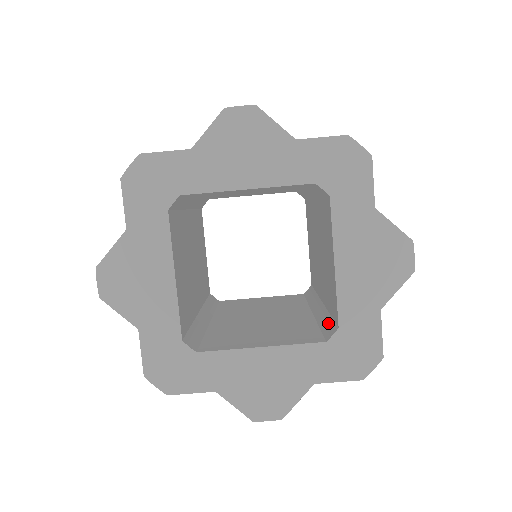
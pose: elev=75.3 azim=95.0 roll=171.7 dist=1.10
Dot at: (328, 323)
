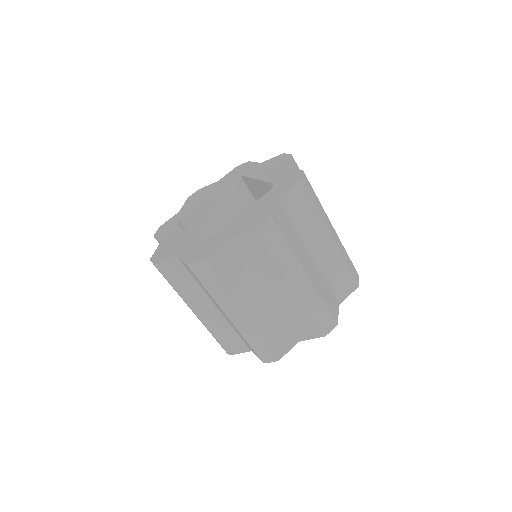
Dot at: occluded
